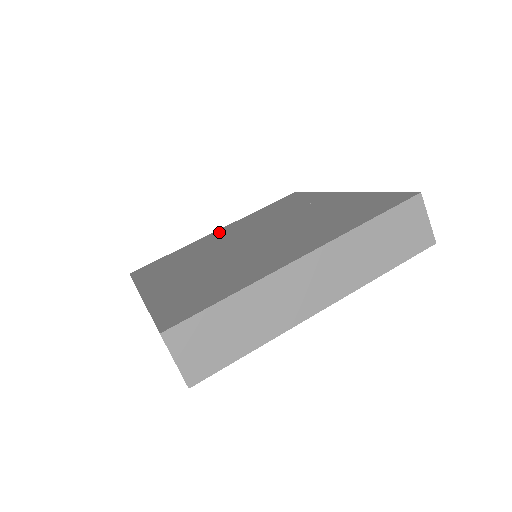
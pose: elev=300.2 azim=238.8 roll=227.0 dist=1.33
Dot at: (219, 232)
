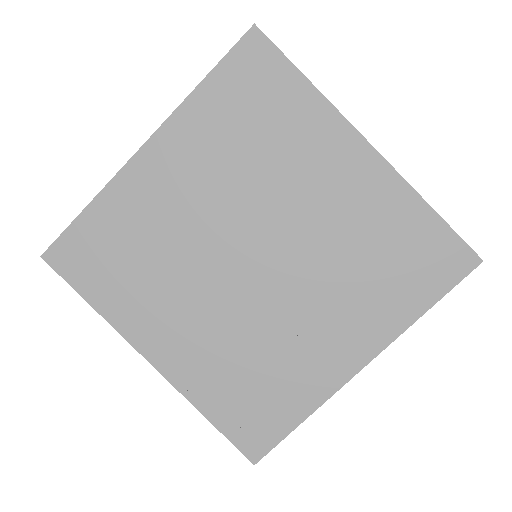
Dot at: (156, 165)
